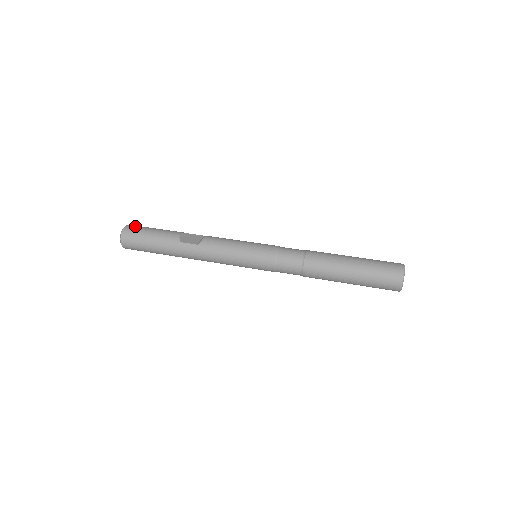
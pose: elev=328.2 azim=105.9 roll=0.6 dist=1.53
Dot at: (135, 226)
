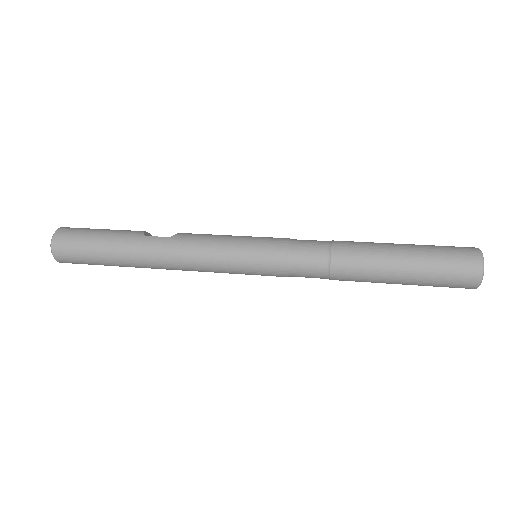
Dot at: occluded
